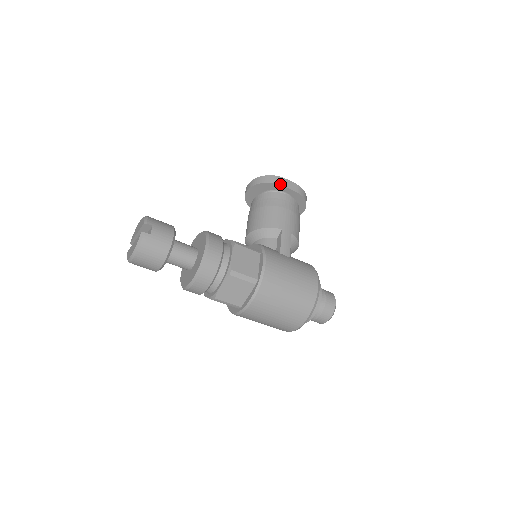
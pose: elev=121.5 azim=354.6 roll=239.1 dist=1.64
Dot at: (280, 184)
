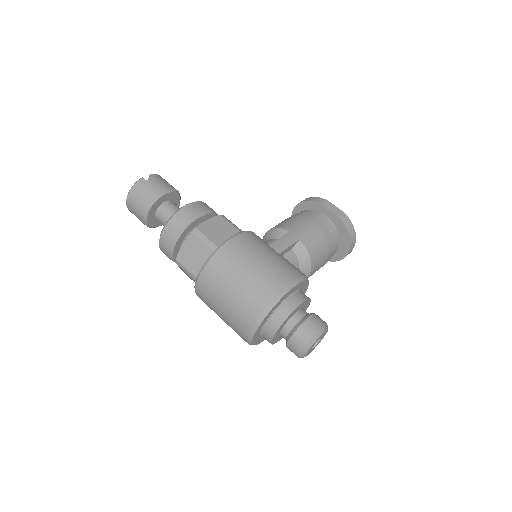
Dot at: (320, 203)
